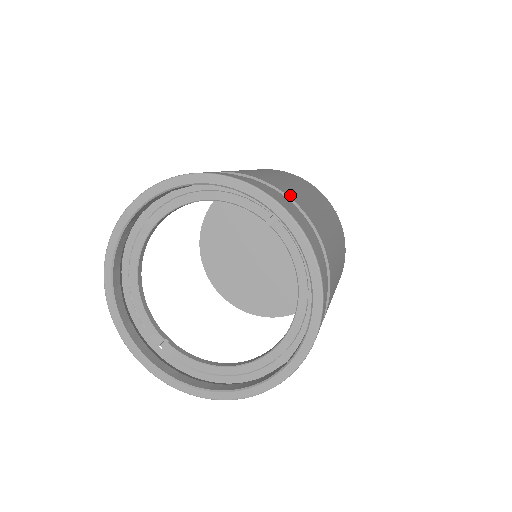
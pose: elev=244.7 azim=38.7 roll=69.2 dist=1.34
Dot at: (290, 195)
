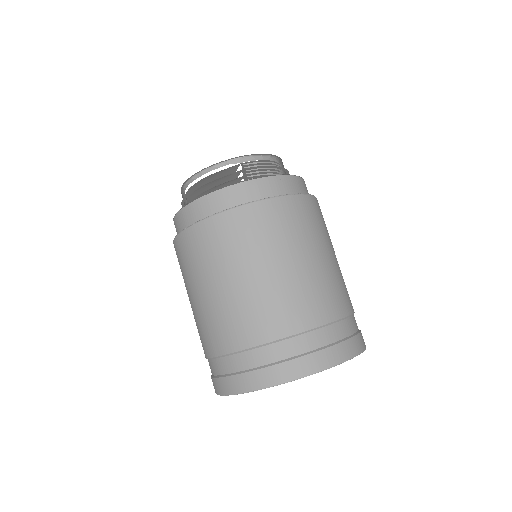
Dot at: (294, 327)
